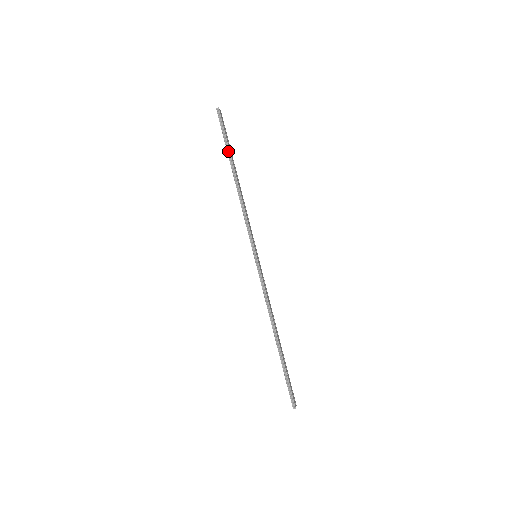
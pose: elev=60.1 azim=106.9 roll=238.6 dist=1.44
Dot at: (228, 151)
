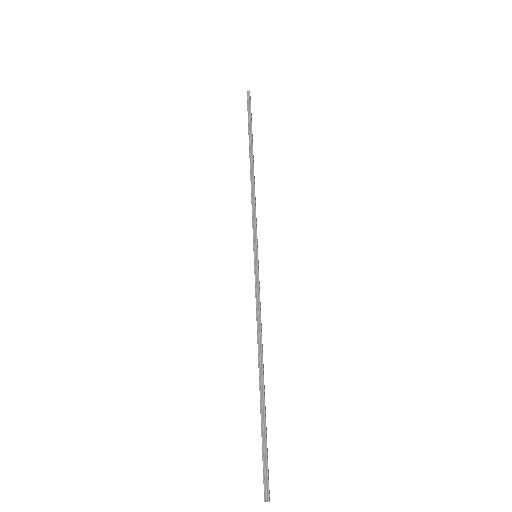
Dot at: (250, 132)
